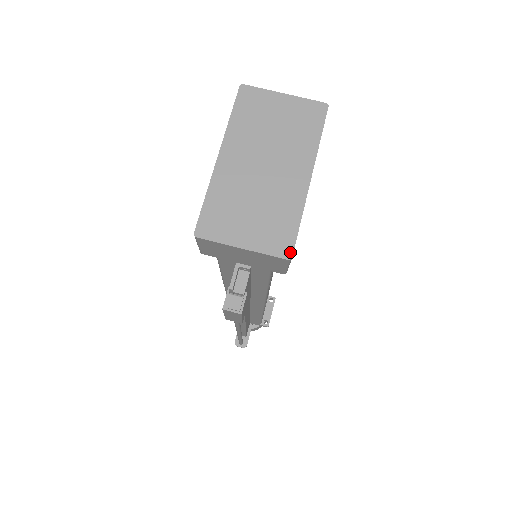
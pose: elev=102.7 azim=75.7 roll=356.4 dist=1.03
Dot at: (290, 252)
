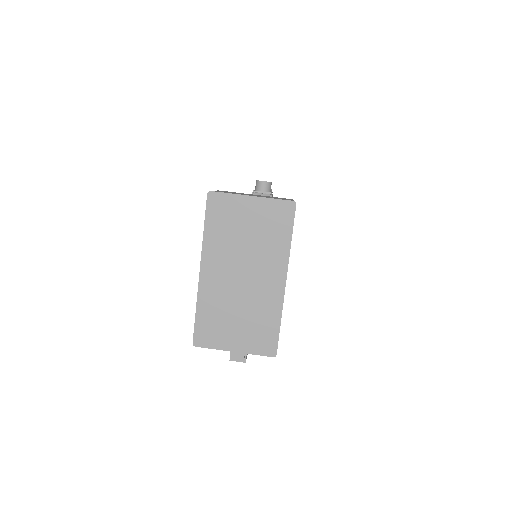
Dot at: (274, 351)
